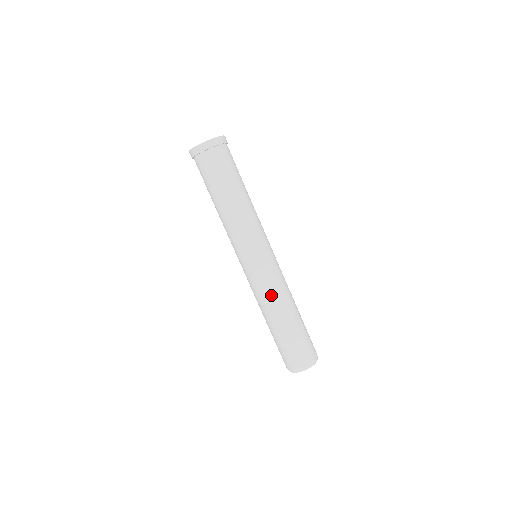
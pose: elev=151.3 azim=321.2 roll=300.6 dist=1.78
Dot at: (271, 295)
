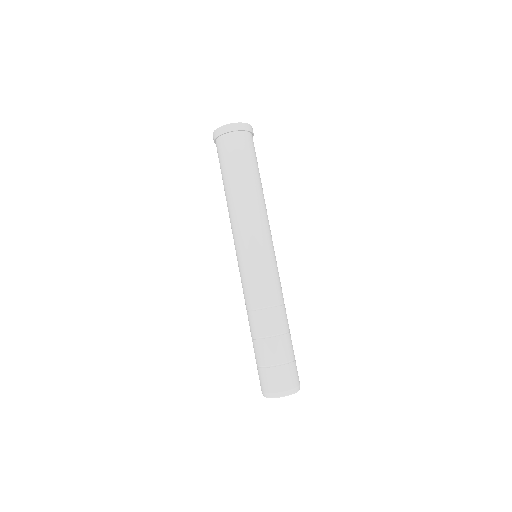
Dot at: (254, 300)
